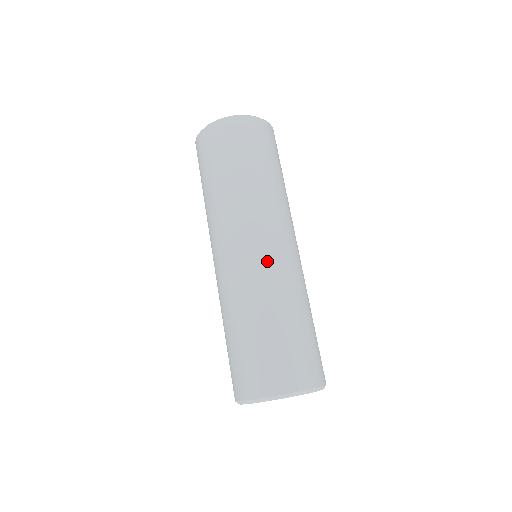
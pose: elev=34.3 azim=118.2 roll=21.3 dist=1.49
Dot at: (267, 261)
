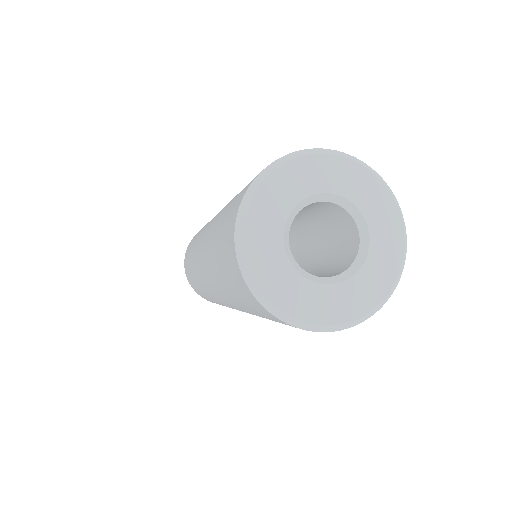
Dot at: (216, 215)
